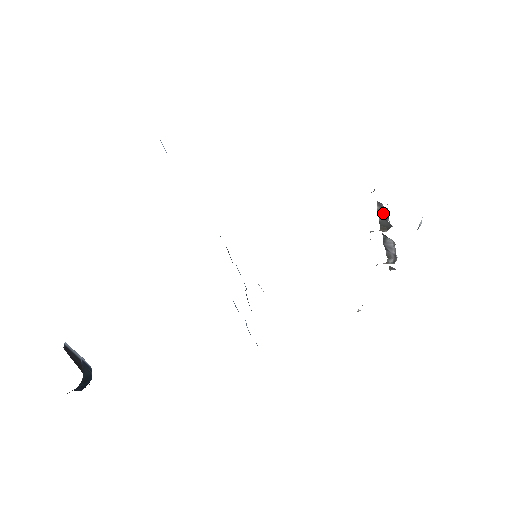
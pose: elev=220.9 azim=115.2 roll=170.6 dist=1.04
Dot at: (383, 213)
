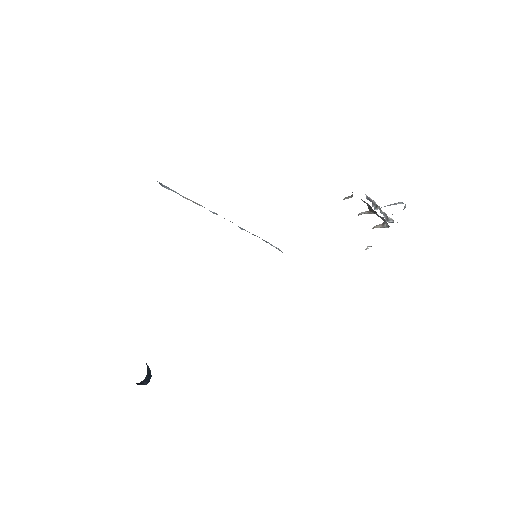
Dot at: (367, 204)
